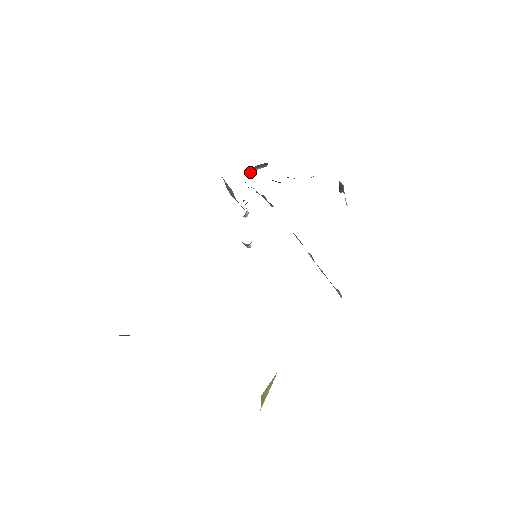
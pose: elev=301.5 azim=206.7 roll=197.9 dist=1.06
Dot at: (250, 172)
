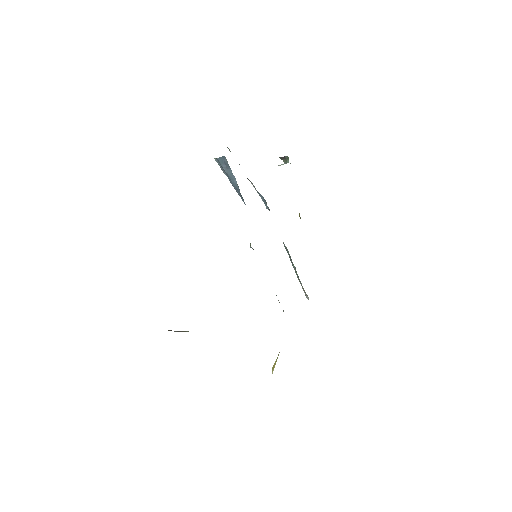
Dot at: occluded
